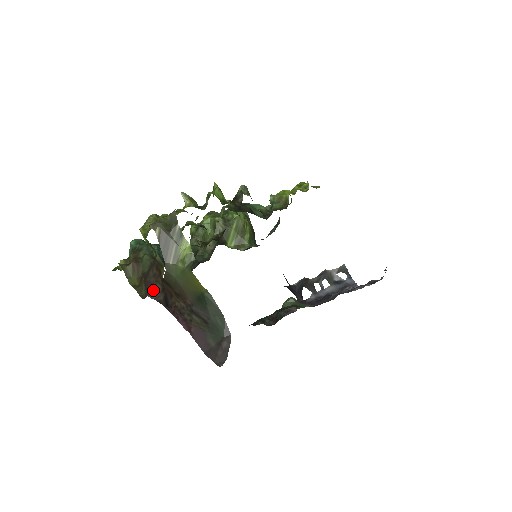
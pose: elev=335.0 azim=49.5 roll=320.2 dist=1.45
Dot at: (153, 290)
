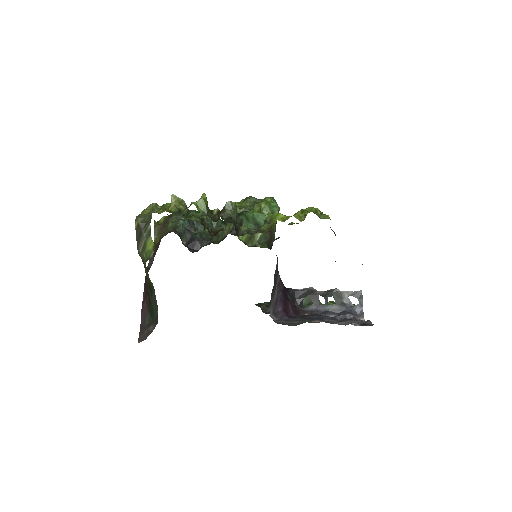
Dot at: (153, 256)
